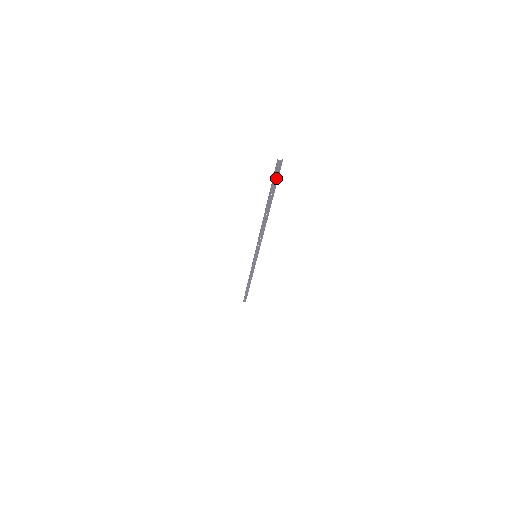
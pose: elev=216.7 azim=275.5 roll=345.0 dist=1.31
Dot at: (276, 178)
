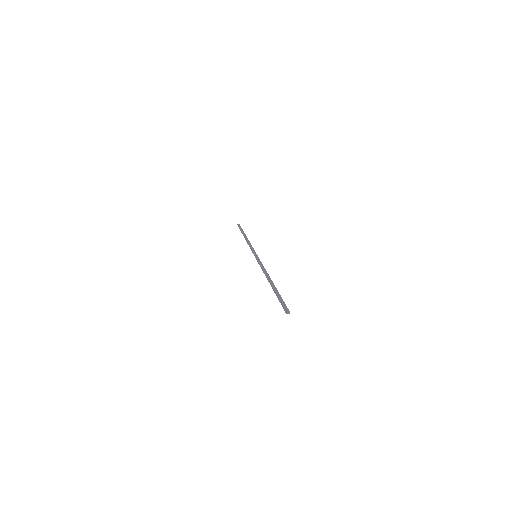
Dot at: (283, 304)
